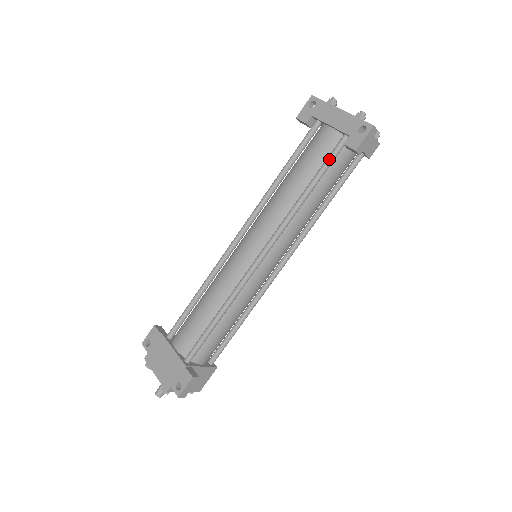
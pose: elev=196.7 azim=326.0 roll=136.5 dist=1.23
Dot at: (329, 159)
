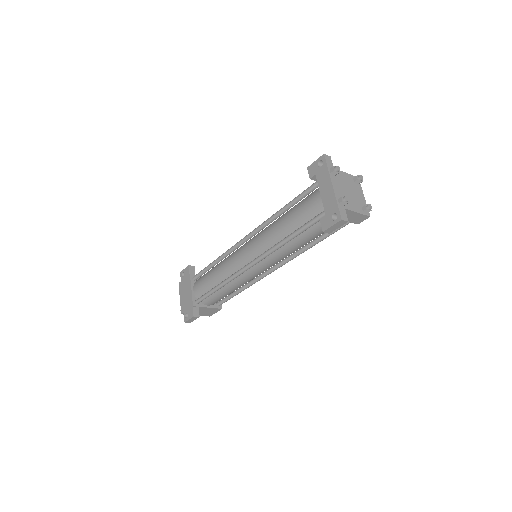
Dot at: (309, 223)
